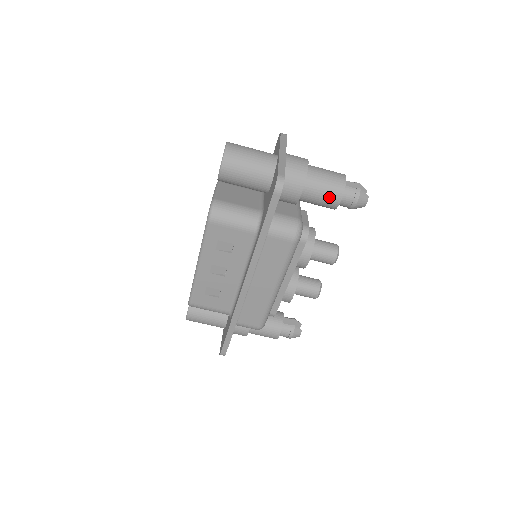
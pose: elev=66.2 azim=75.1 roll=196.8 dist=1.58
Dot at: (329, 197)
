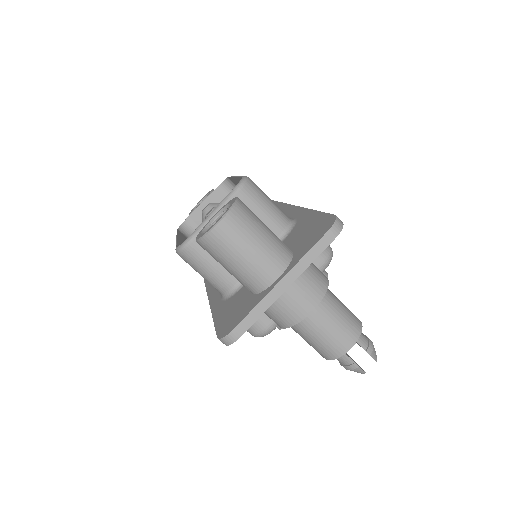
Dot at: (313, 347)
